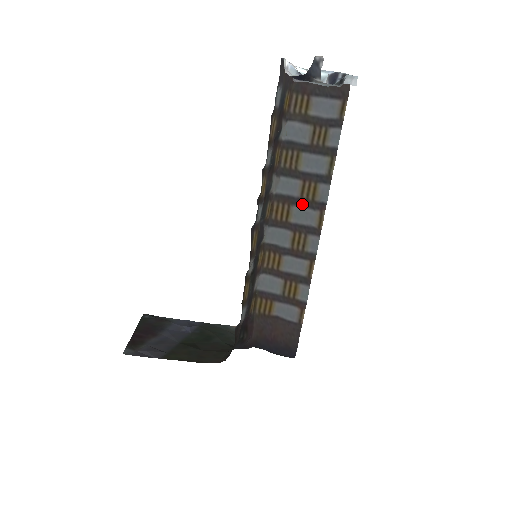
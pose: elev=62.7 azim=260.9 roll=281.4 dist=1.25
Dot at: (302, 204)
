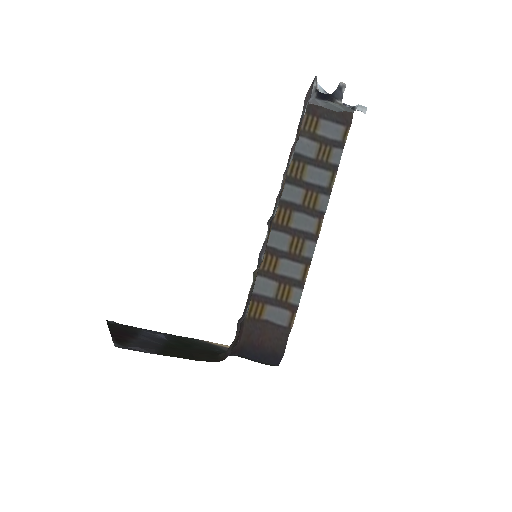
Dot at: (303, 211)
